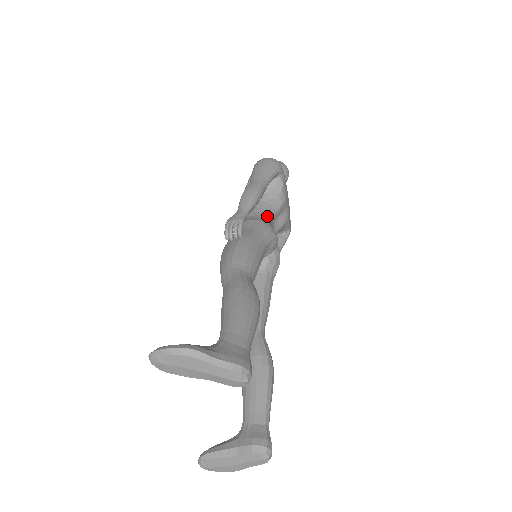
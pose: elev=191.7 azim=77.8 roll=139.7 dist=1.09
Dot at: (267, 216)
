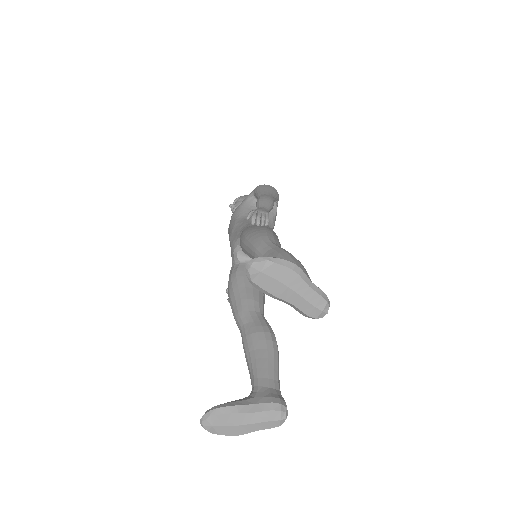
Dot at: occluded
